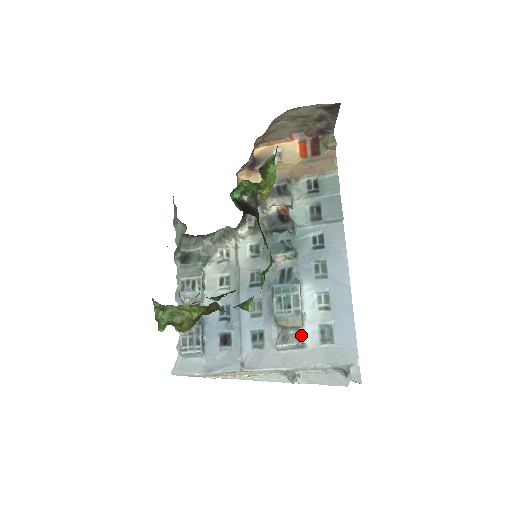
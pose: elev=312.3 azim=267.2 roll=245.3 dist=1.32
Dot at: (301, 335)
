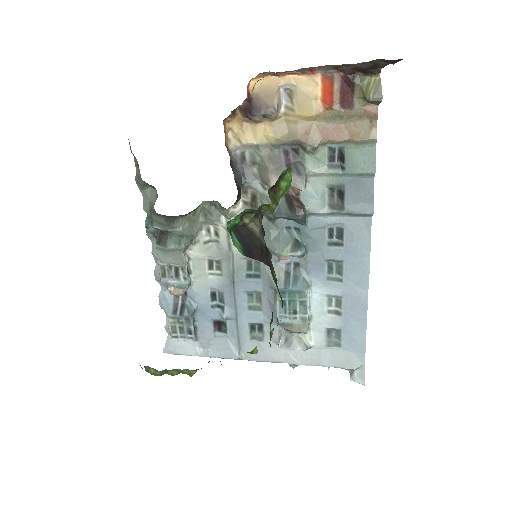
Dot at: (306, 336)
